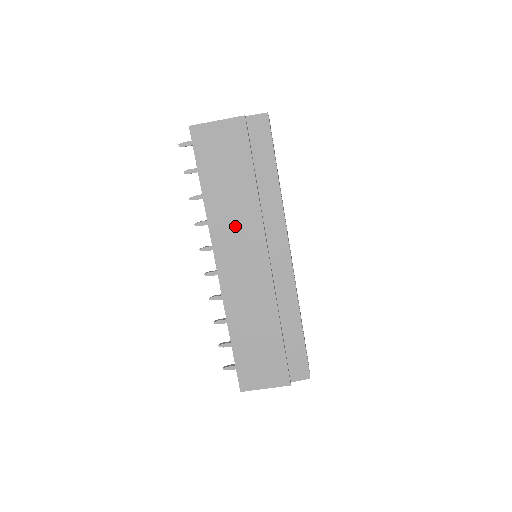
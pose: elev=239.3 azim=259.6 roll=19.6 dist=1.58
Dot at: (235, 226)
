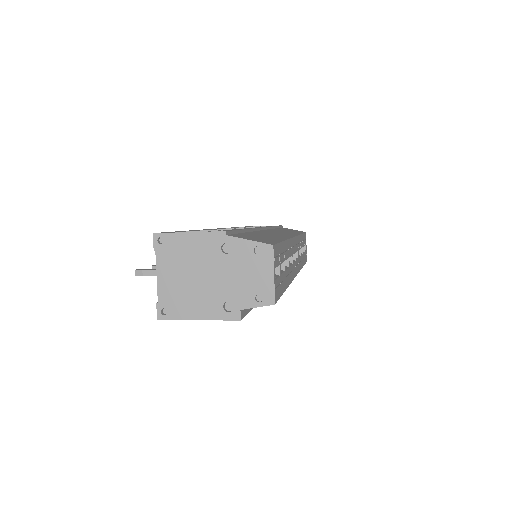
Dot at: occluded
